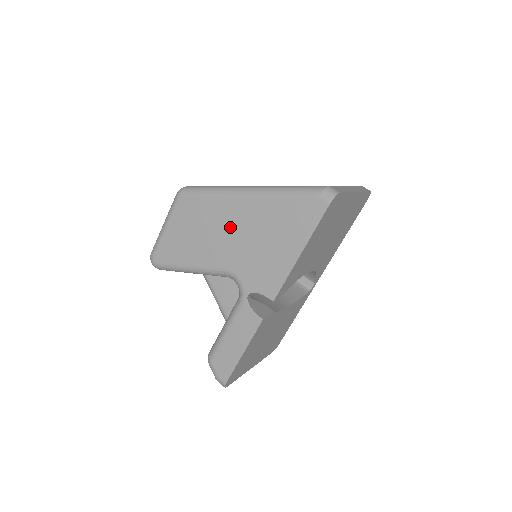
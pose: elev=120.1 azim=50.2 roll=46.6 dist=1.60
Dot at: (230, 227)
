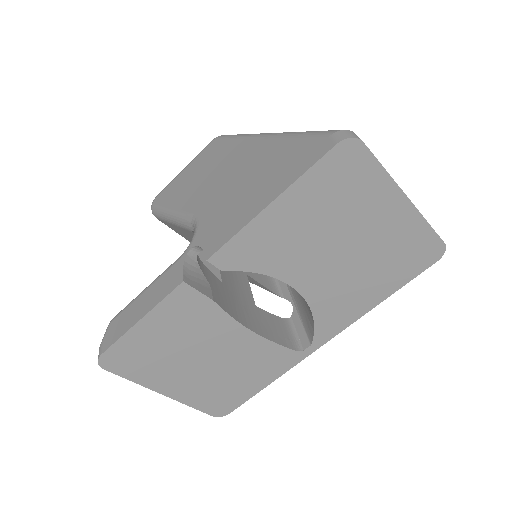
Dot at: (229, 169)
